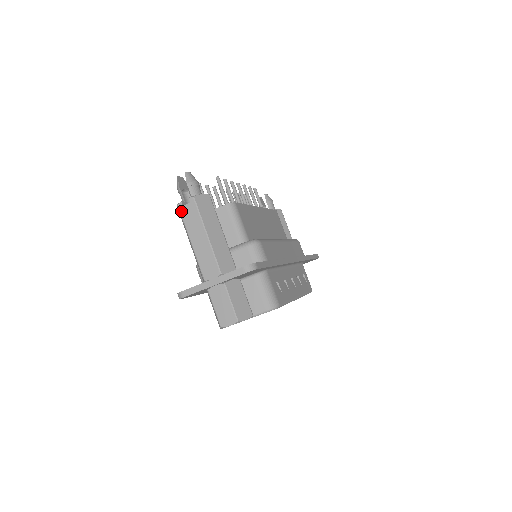
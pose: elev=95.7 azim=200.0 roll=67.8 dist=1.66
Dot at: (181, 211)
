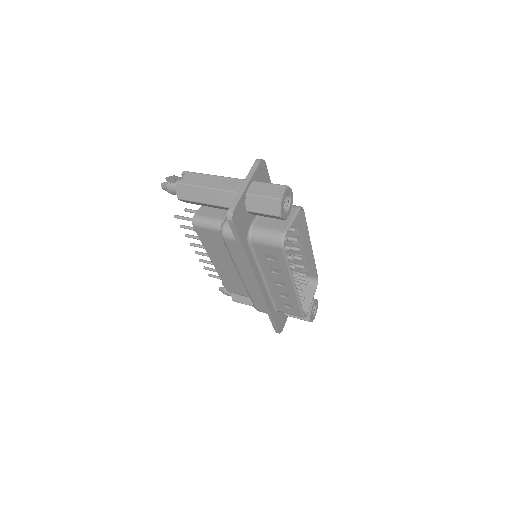
Dot at: (182, 182)
